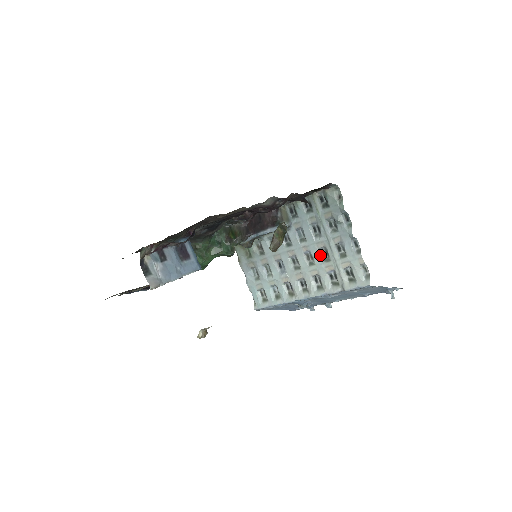
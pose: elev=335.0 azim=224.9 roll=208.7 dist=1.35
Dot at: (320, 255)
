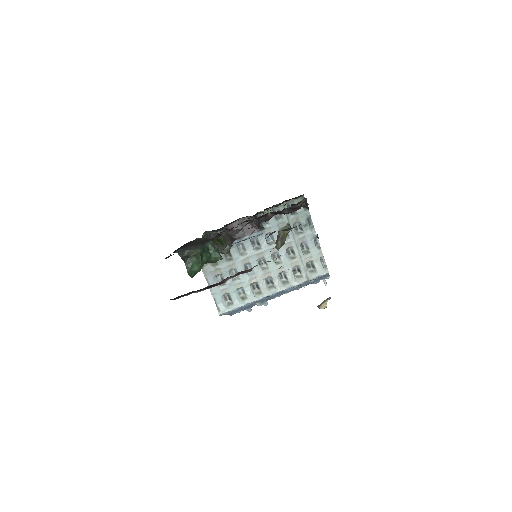
Dot at: (286, 254)
